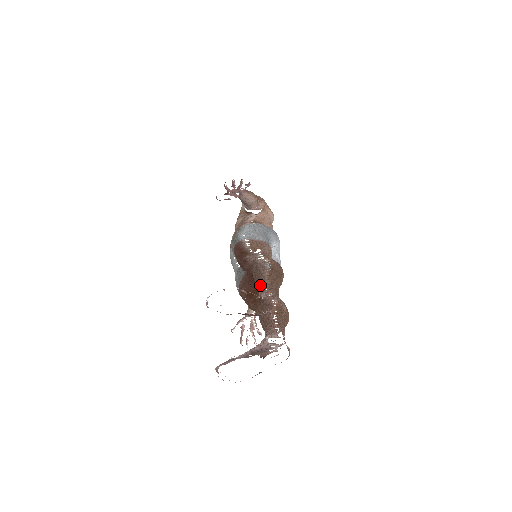
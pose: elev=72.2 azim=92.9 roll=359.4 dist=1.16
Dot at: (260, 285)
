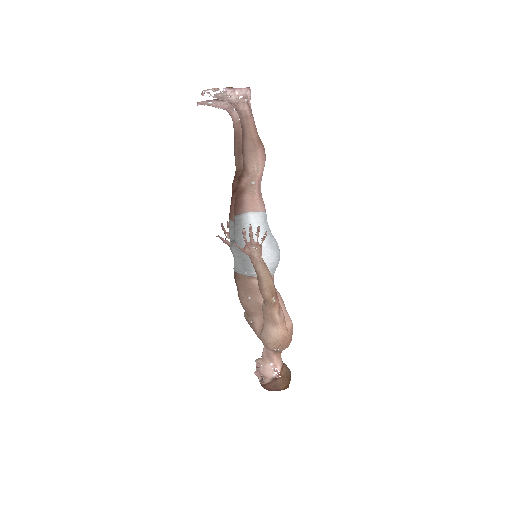
Dot at: (234, 130)
